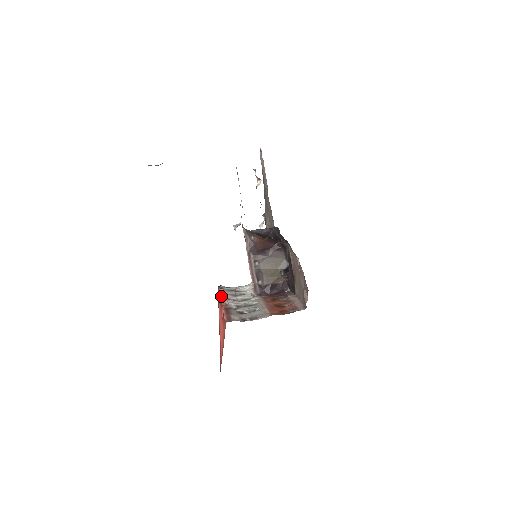
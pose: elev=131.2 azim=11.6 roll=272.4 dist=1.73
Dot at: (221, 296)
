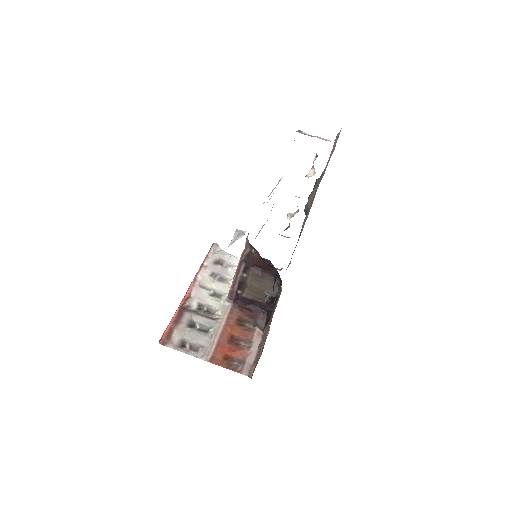
Dot at: (198, 273)
